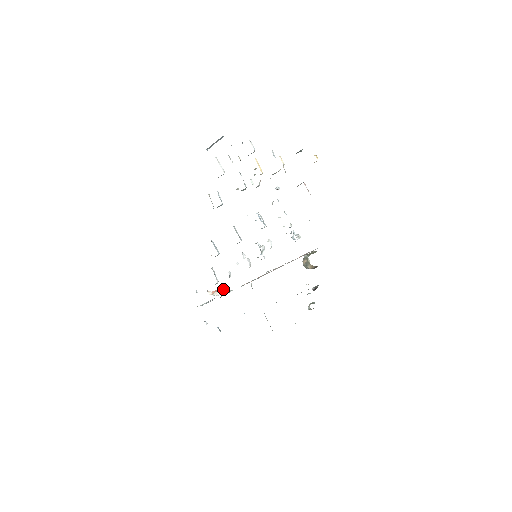
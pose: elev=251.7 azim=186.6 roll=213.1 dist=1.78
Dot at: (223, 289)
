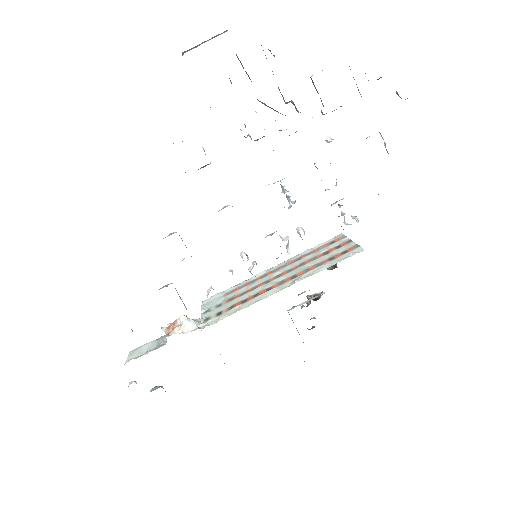
Dot at: (188, 319)
